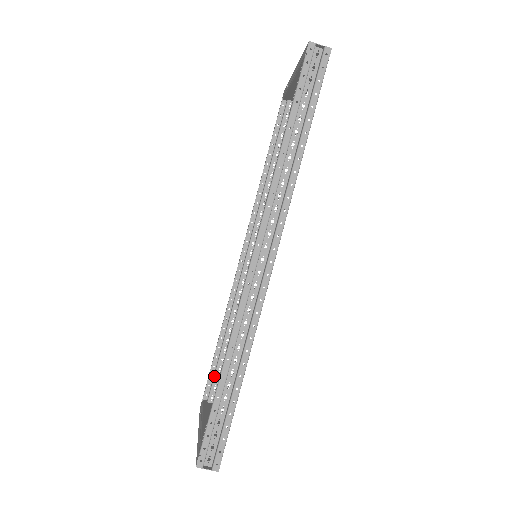
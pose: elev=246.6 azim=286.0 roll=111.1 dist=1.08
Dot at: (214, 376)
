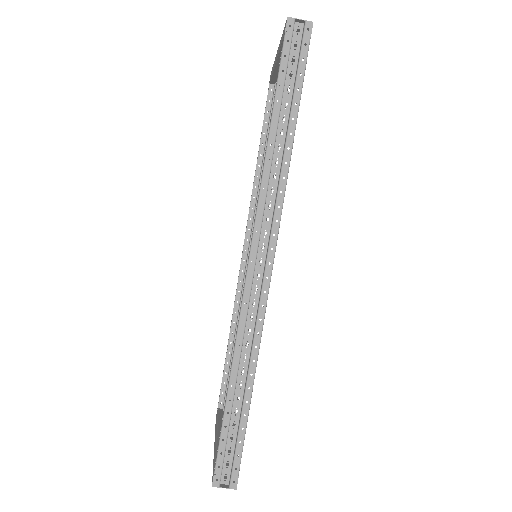
Dot at: (227, 383)
